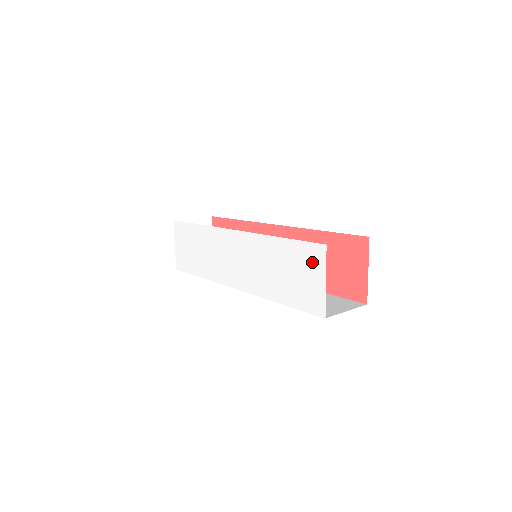
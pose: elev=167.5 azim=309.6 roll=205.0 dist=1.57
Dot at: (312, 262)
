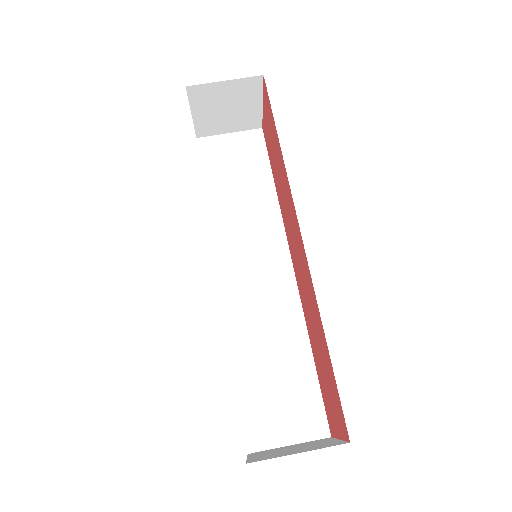
Dot at: occluded
